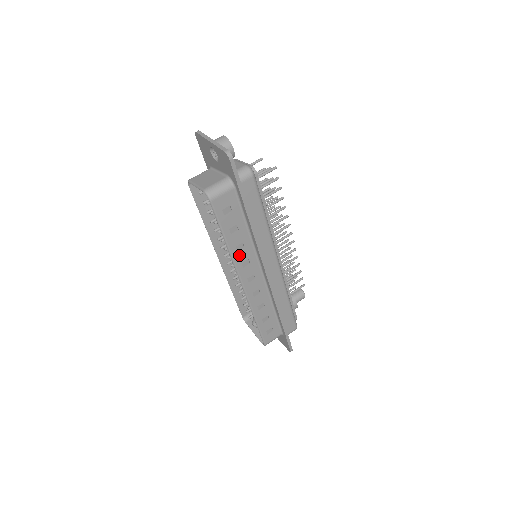
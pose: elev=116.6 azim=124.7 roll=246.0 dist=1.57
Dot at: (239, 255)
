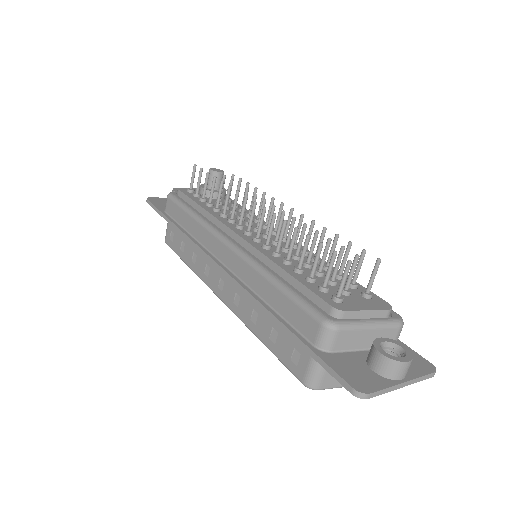
Dot at: occluded
